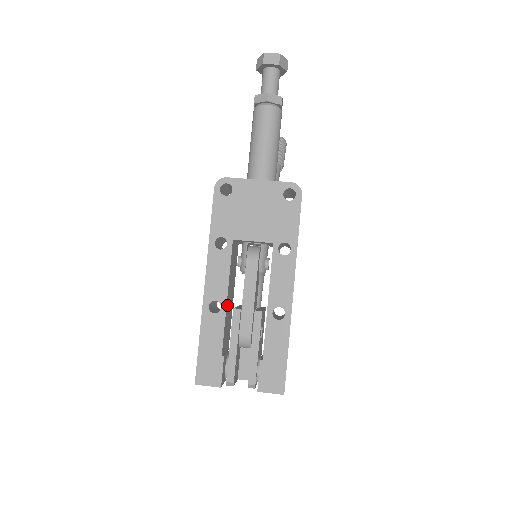
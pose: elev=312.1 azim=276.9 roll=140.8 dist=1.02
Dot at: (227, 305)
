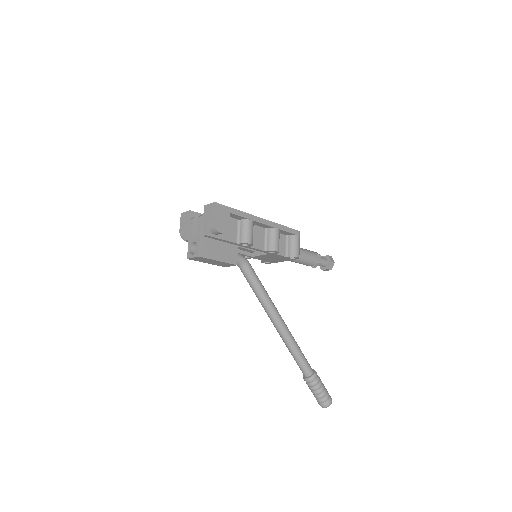
Dot at: occluded
